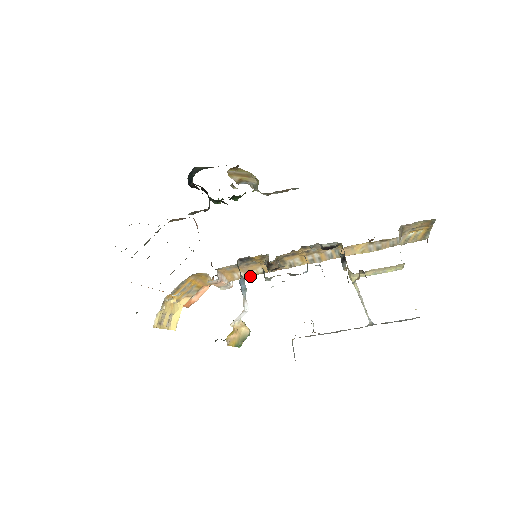
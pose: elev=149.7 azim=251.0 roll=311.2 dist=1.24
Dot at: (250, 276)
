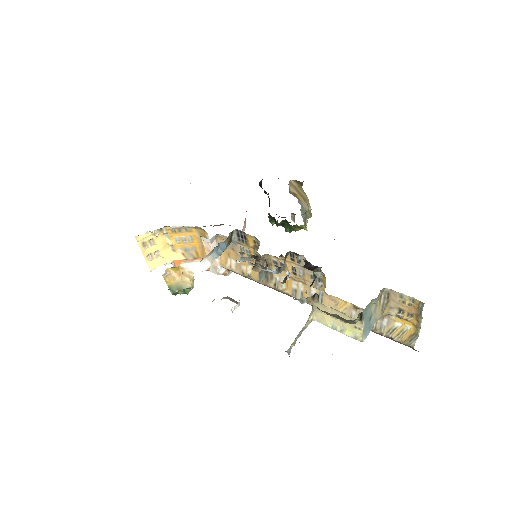
Dot at: (239, 272)
